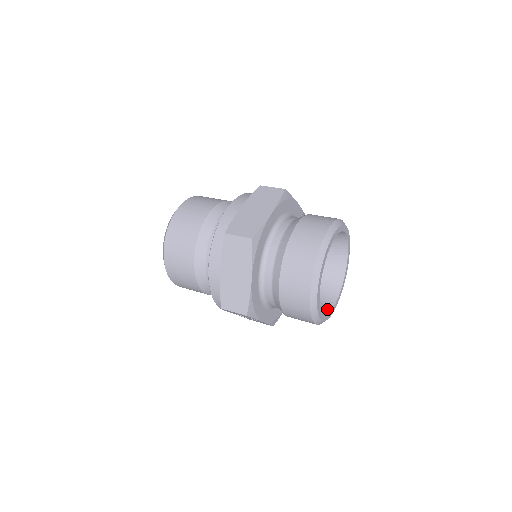
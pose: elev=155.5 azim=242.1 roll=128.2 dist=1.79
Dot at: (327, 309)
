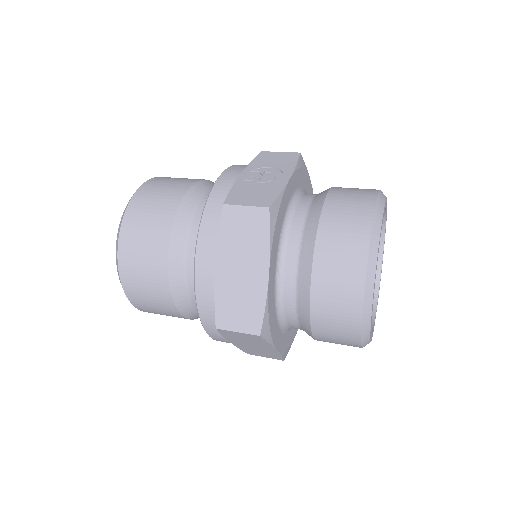
Dot at: occluded
